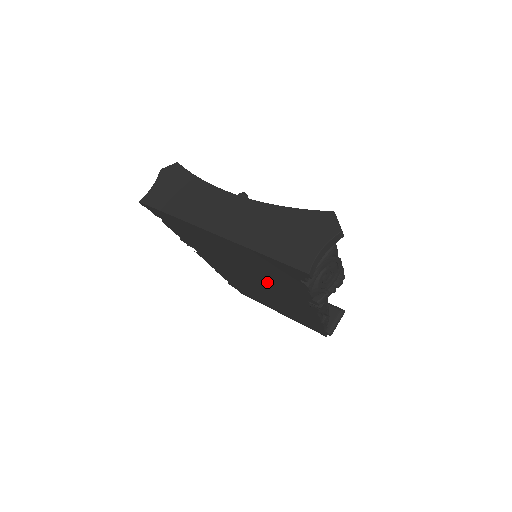
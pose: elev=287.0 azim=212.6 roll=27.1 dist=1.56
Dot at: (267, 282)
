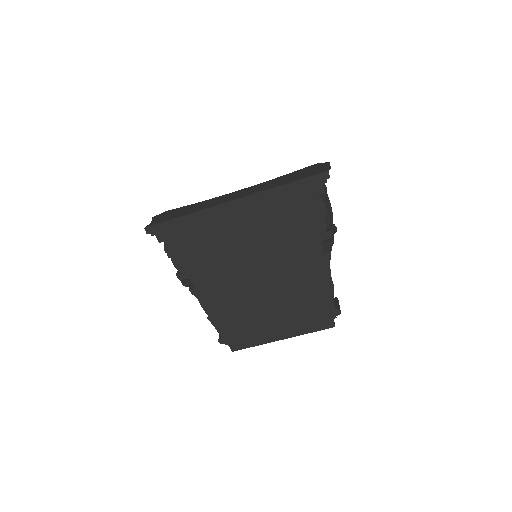
Dot at: (279, 254)
